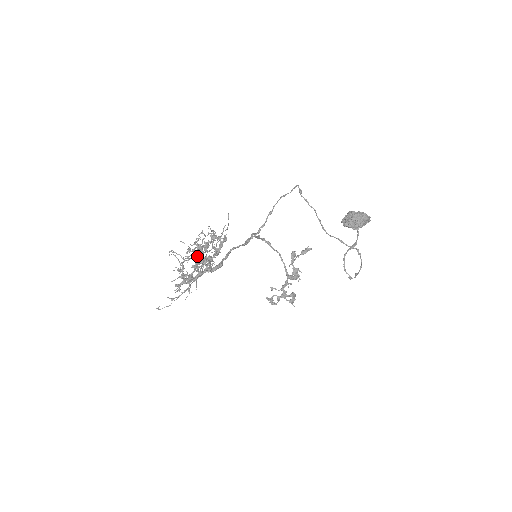
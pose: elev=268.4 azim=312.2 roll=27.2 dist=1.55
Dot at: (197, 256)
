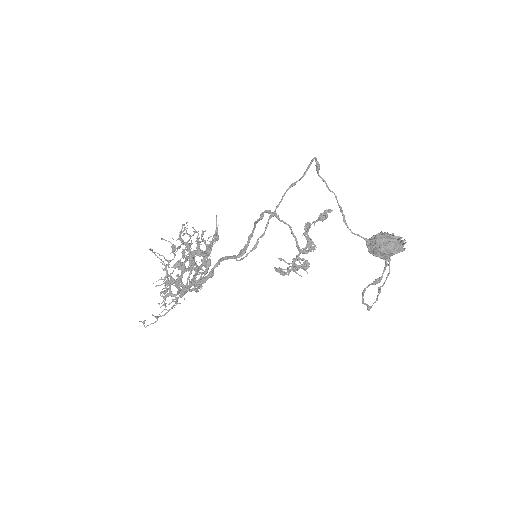
Dot at: (181, 266)
